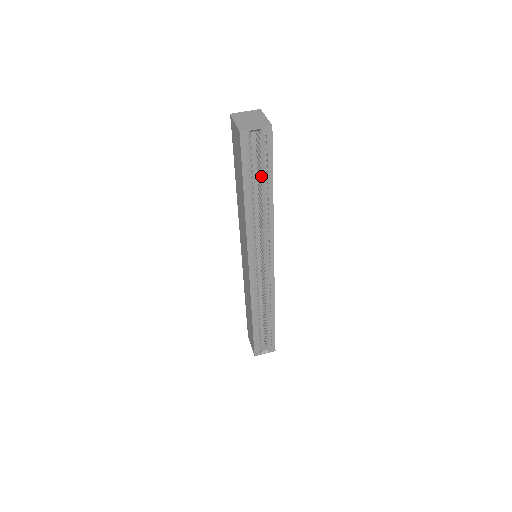
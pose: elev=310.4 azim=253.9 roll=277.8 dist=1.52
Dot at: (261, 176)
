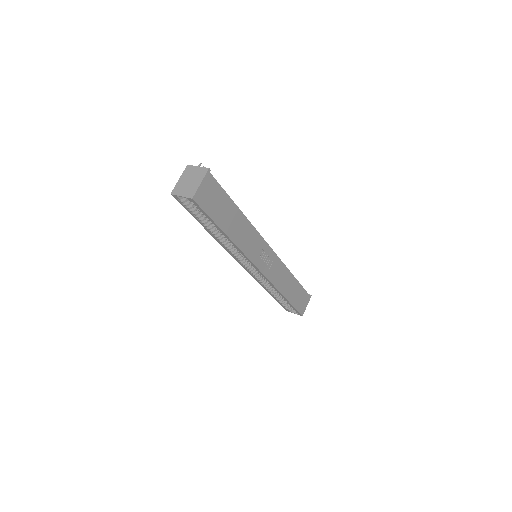
Dot at: occluded
